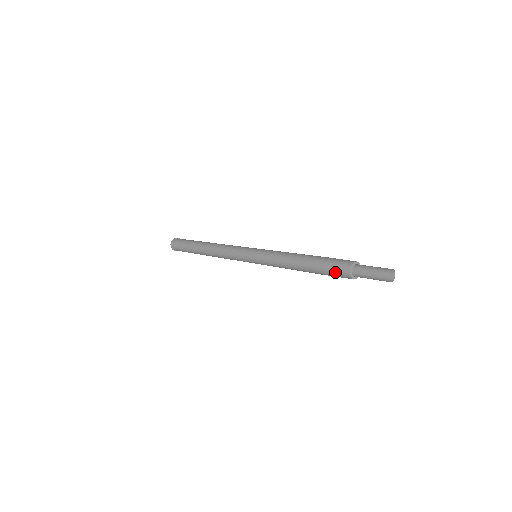
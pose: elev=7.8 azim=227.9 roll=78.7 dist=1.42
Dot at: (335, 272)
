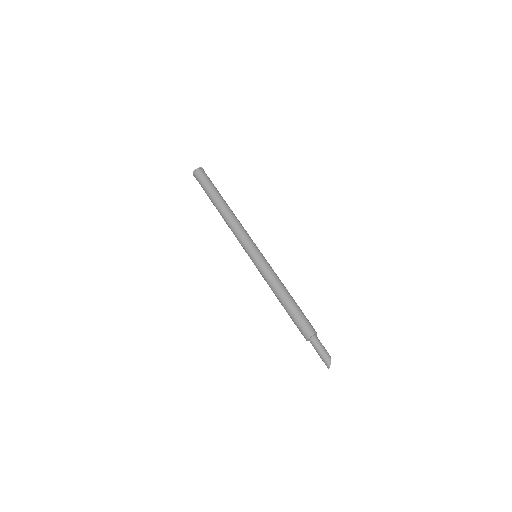
Dot at: (299, 330)
